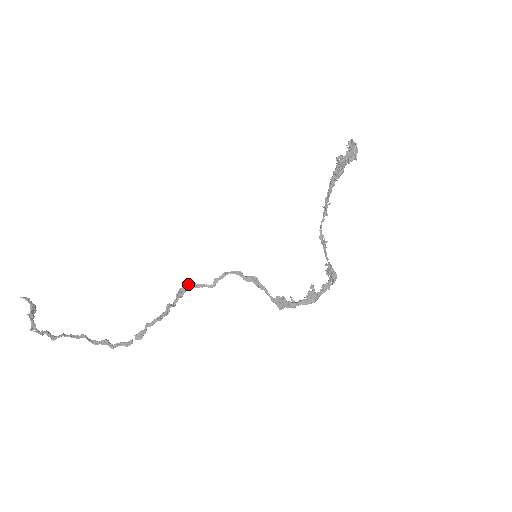
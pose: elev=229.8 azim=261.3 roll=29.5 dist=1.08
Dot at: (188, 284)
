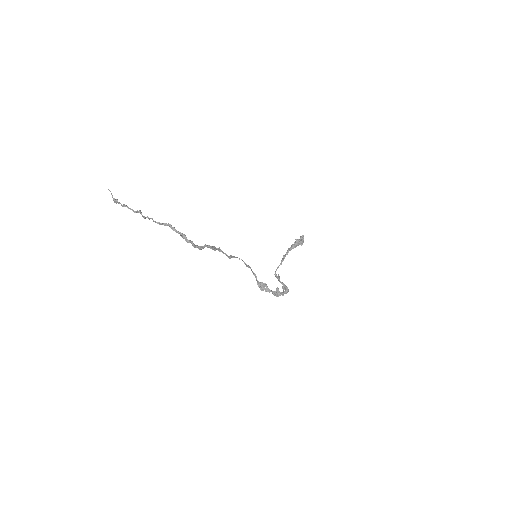
Dot at: (218, 248)
